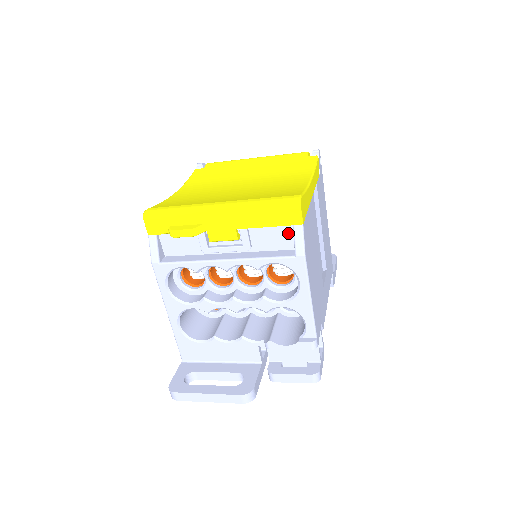
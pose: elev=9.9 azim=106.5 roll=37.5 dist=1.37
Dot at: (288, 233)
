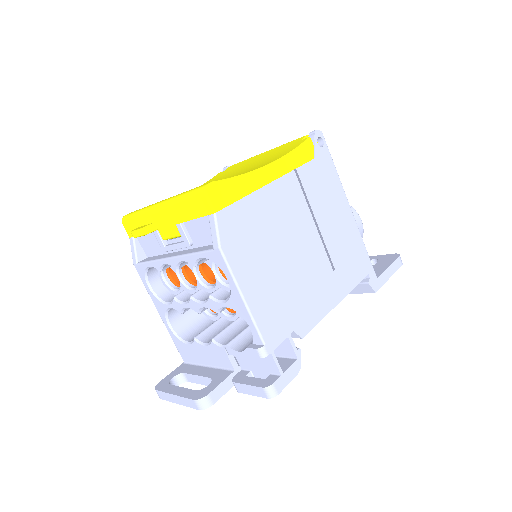
Dot at: occluded
